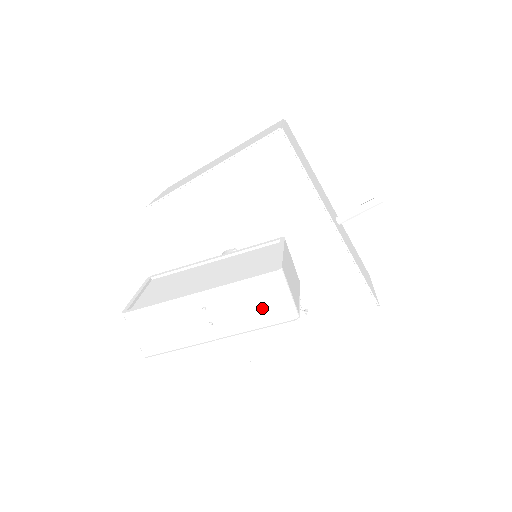
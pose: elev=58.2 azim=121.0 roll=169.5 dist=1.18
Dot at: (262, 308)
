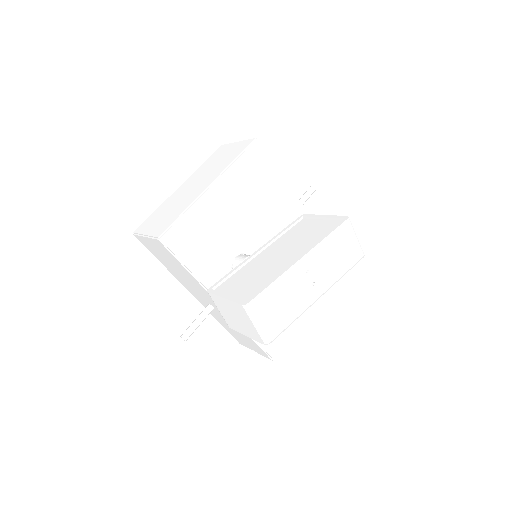
Dot at: (344, 255)
